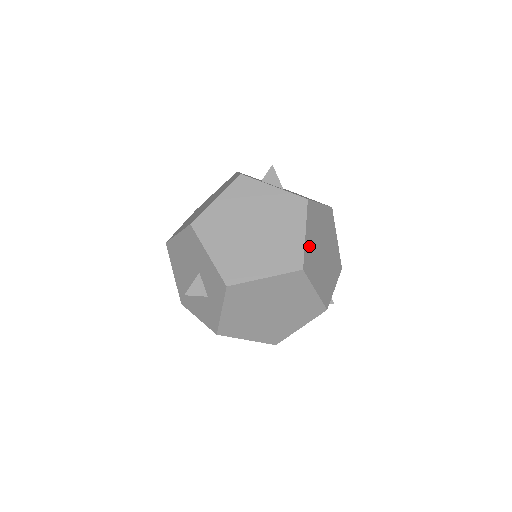
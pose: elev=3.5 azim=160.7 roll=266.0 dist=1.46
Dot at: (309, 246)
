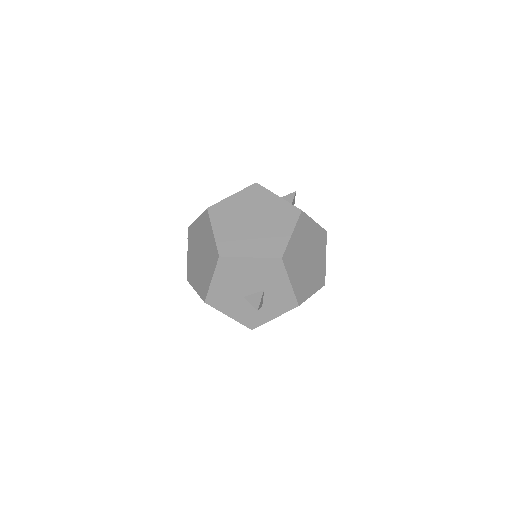
Dot at: occluded
